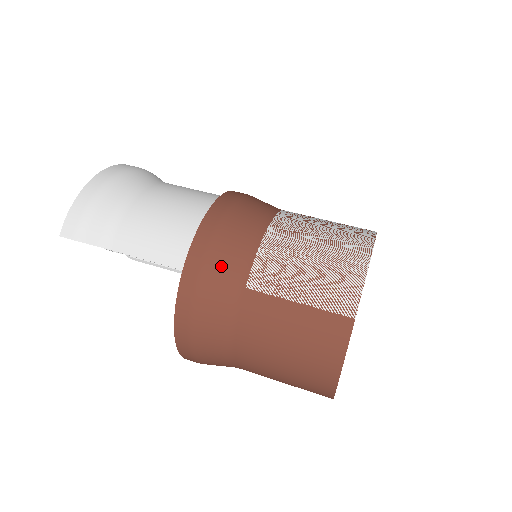
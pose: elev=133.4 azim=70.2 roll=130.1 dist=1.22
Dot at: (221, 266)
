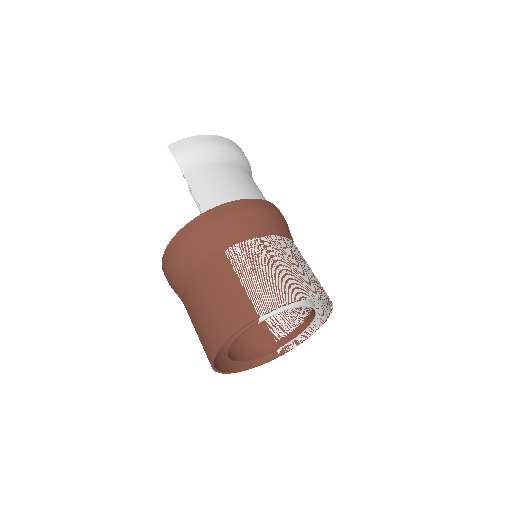
Dot at: (224, 228)
